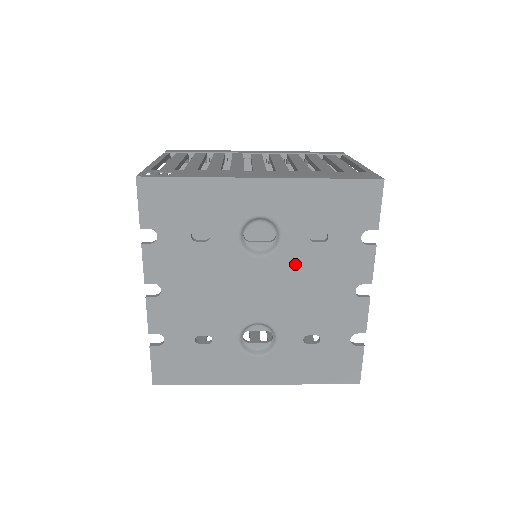
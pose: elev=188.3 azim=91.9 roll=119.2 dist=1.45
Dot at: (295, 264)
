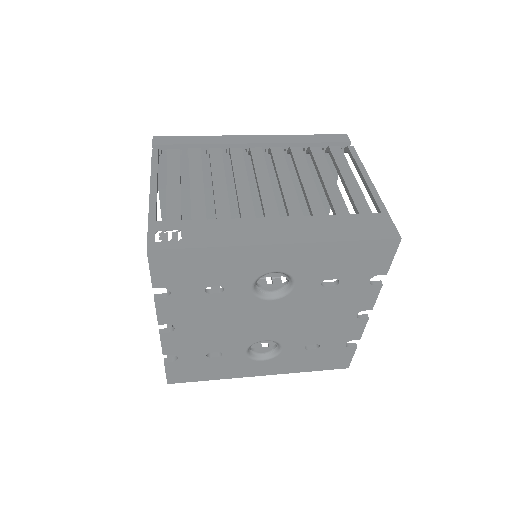
Dot at: (304, 302)
